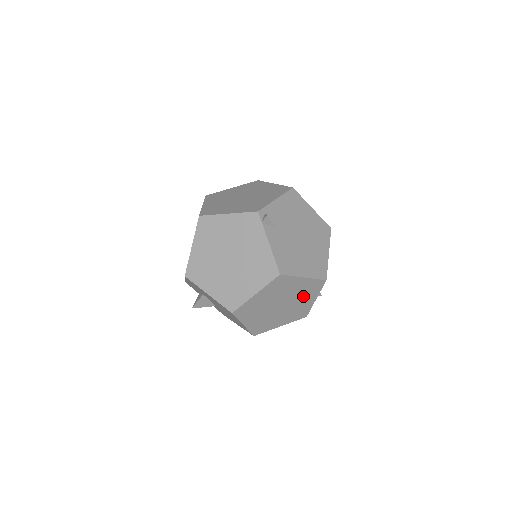
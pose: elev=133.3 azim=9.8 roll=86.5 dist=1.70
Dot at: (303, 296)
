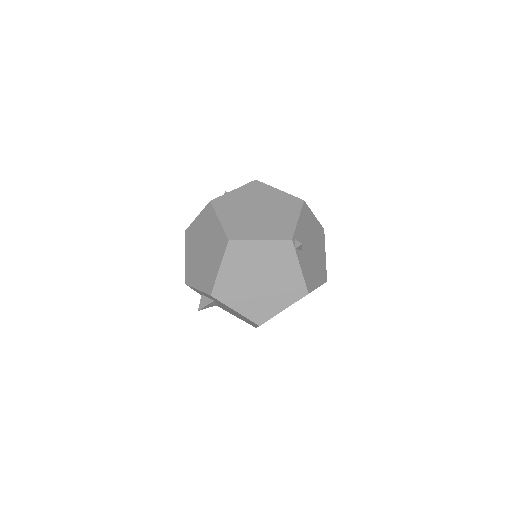
Dot at: occluded
